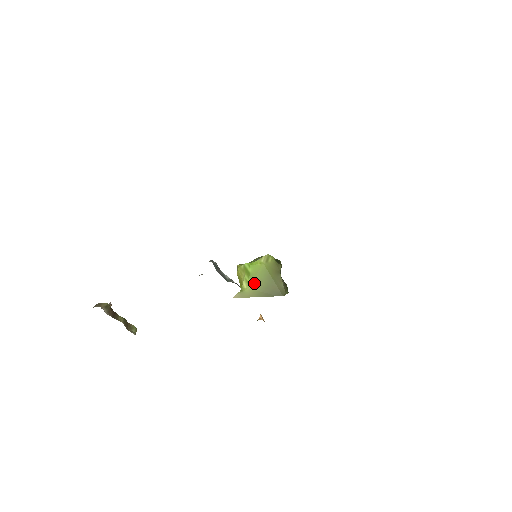
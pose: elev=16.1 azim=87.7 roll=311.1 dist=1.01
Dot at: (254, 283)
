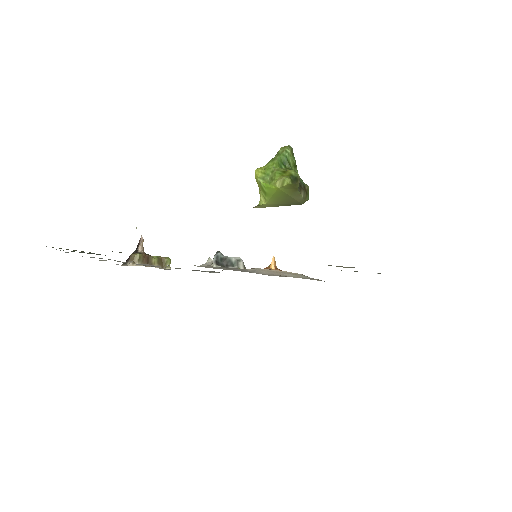
Dot at: (271, 200)
